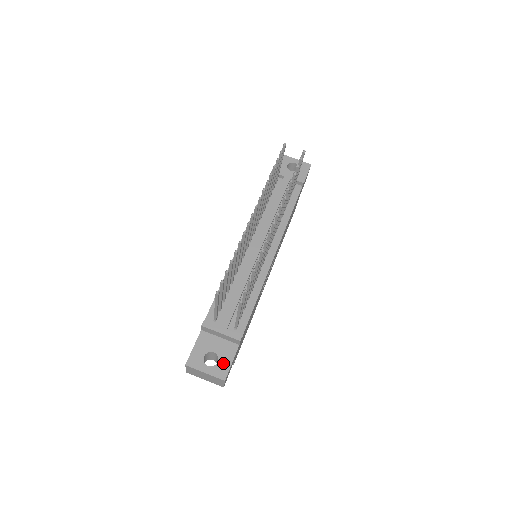
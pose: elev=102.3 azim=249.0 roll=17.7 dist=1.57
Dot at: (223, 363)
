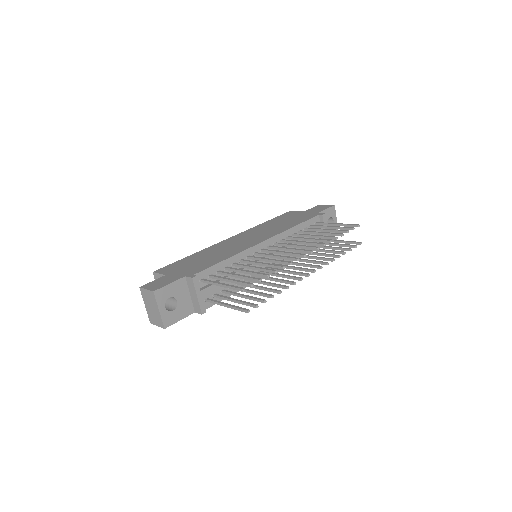
Dot at: (175, 315)
